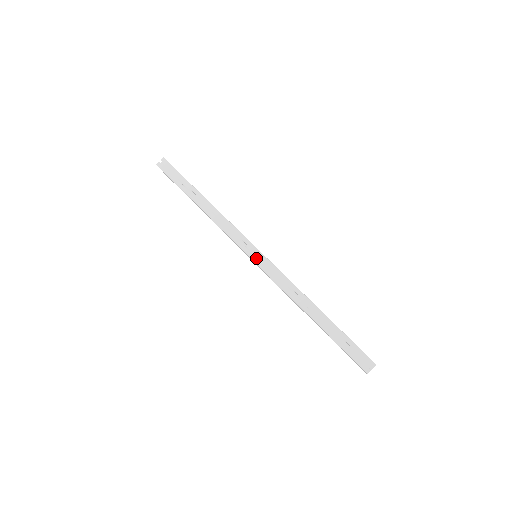
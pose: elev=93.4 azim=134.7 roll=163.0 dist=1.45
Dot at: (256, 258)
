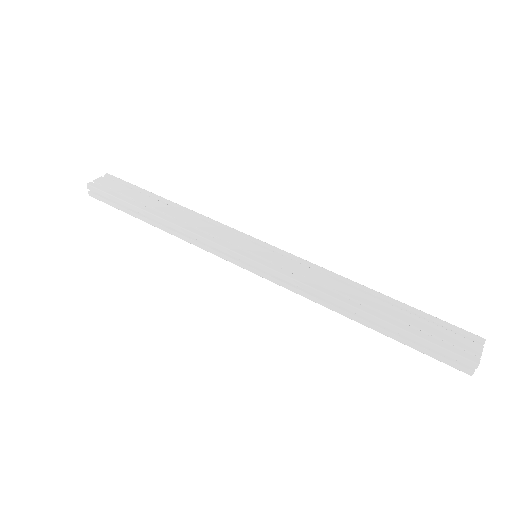
Dot at: (254, 270)
